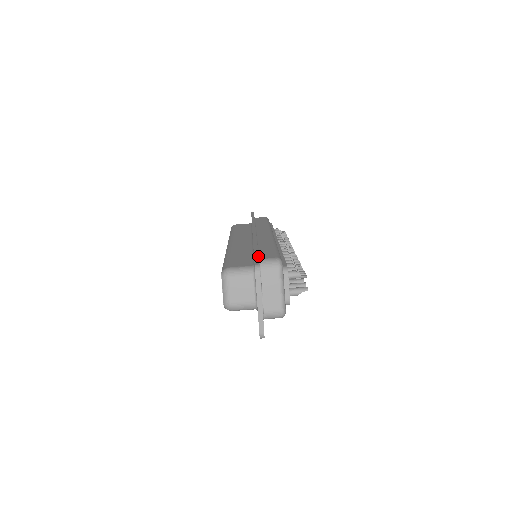
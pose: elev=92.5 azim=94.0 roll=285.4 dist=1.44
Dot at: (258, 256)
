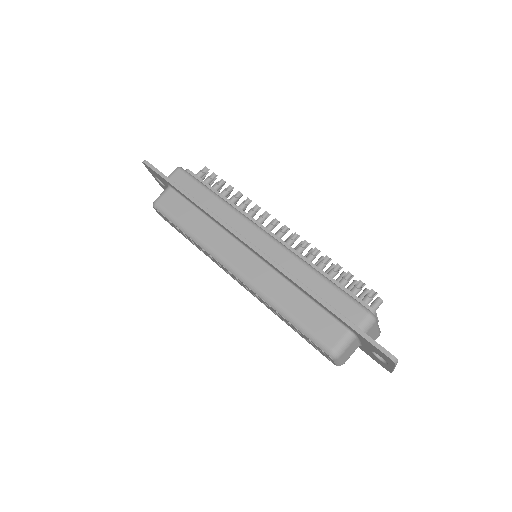
Dot at: (365, 334)
